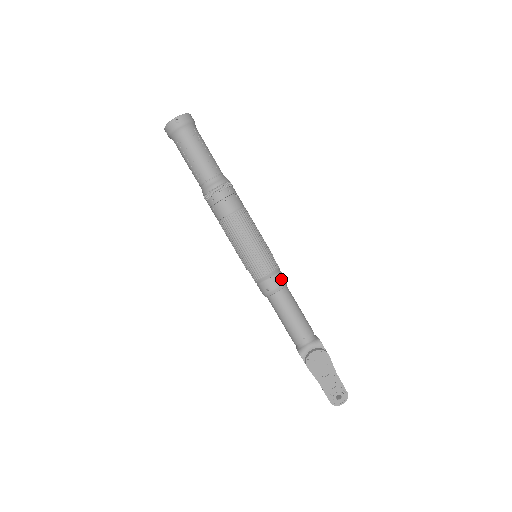
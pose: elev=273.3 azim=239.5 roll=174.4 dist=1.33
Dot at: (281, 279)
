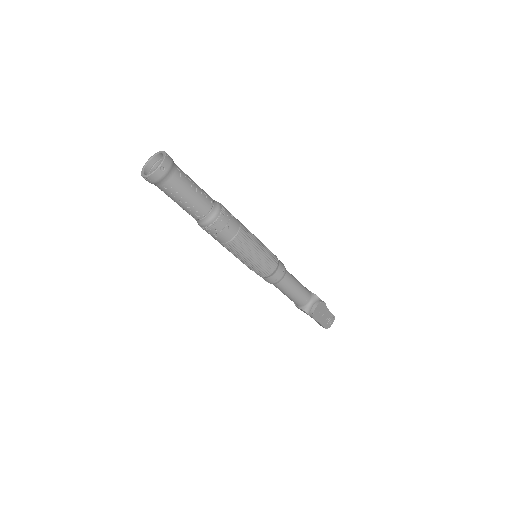
Dot at: (283, 267)
